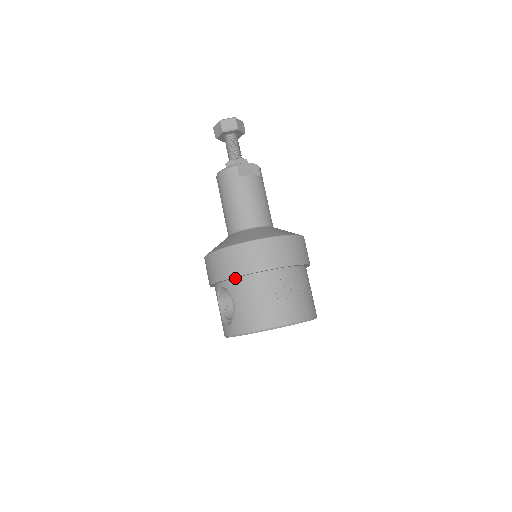
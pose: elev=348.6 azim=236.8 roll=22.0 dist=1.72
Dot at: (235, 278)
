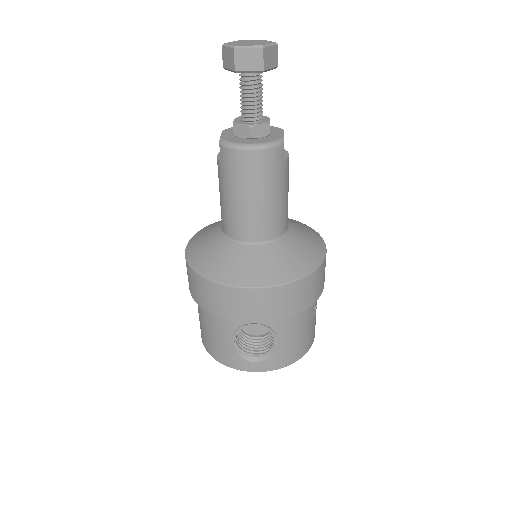
Dot at: occluded
